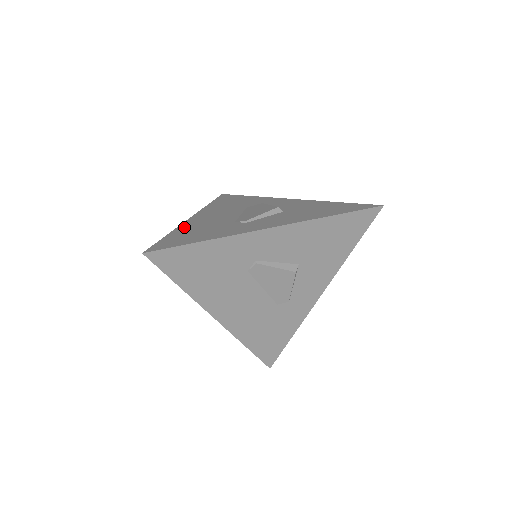
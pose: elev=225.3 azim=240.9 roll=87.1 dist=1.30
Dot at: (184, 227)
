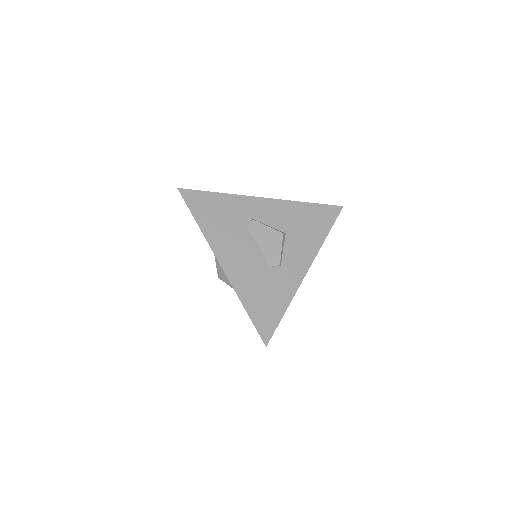
Dot at: occluded
